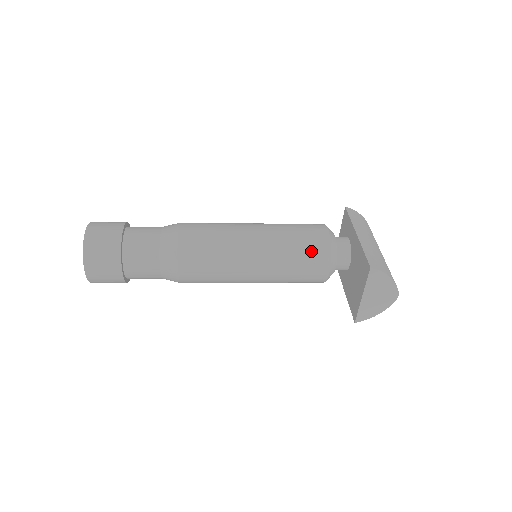
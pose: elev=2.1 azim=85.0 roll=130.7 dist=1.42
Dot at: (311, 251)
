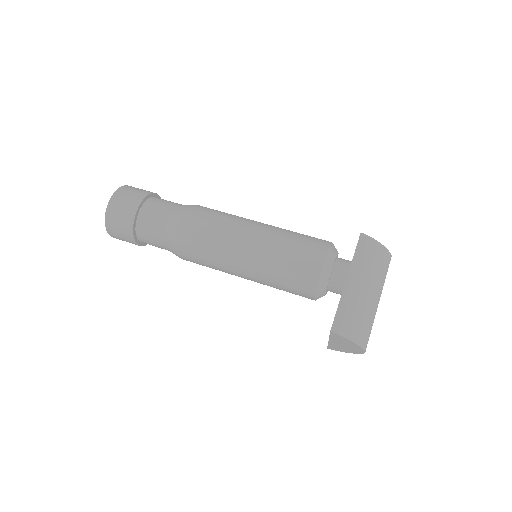
Dot at: (297, 279)
